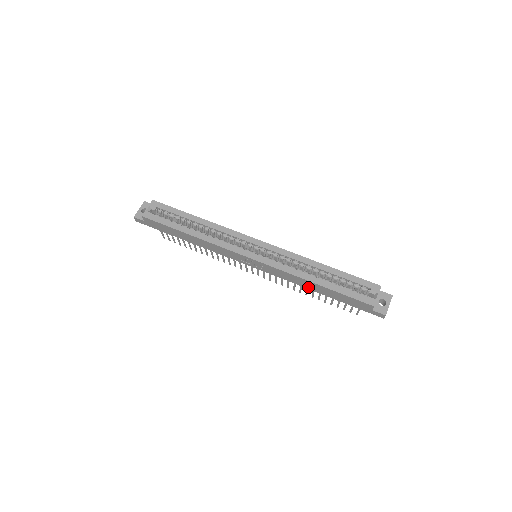
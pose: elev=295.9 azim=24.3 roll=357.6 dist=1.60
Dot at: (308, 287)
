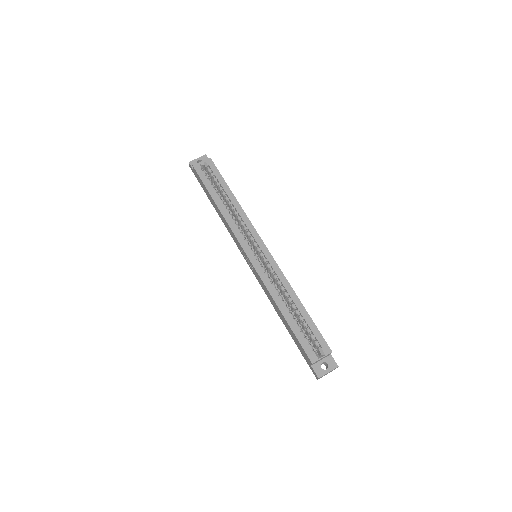
Dot at: (276, 310)
